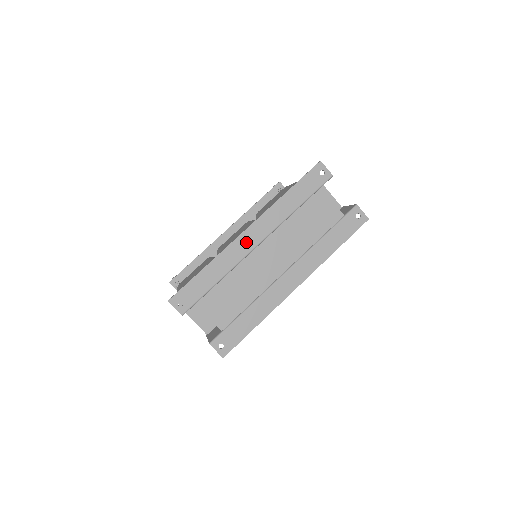
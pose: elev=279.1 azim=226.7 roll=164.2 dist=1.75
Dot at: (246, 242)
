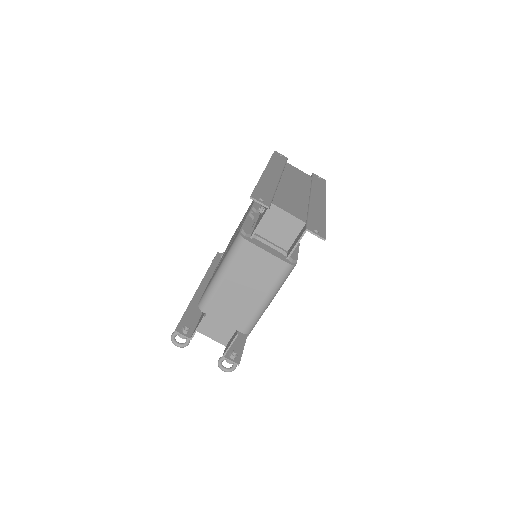
Dot at: (271, 175)
